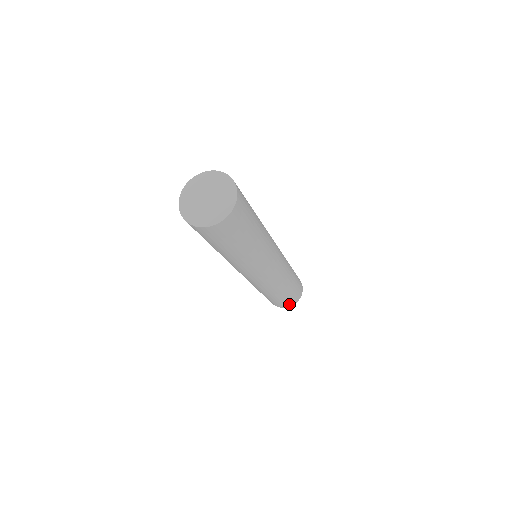
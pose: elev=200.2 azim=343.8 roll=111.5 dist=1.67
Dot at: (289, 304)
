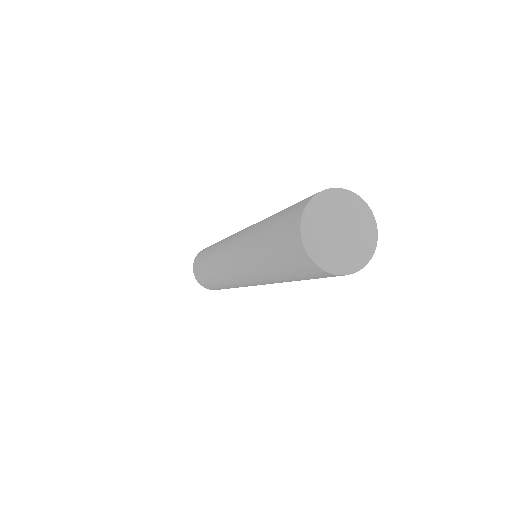
Dot at: occluded
